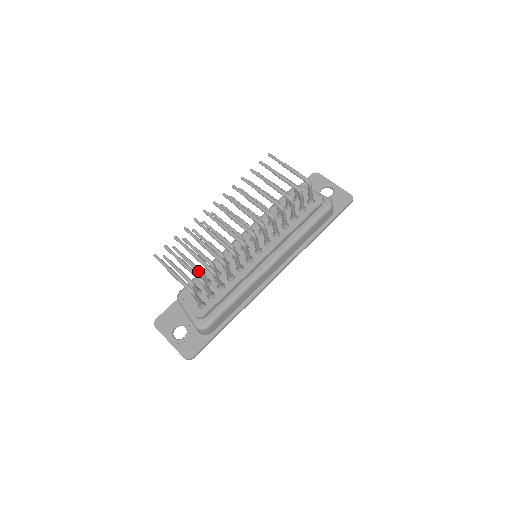
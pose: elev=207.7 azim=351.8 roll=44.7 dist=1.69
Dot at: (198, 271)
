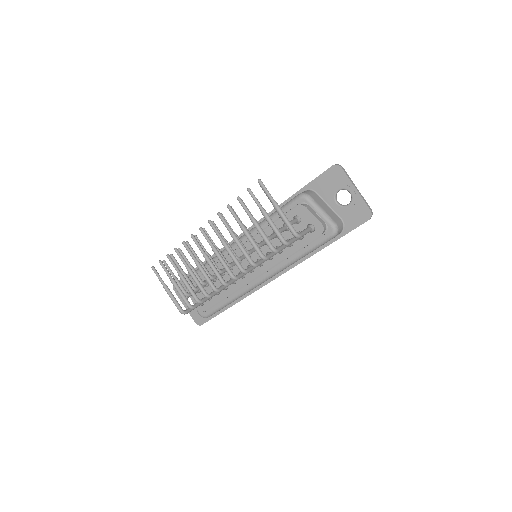
Dot at: occluded
